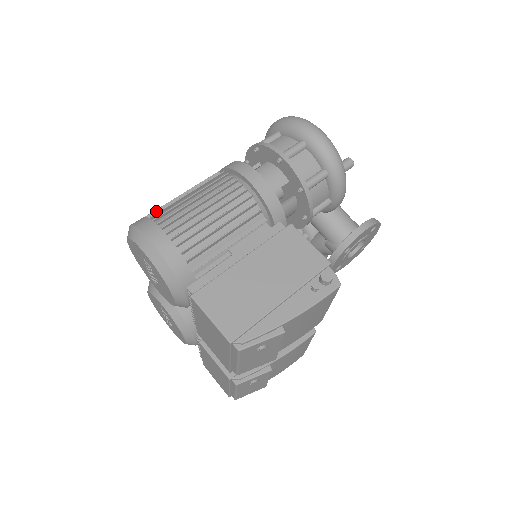
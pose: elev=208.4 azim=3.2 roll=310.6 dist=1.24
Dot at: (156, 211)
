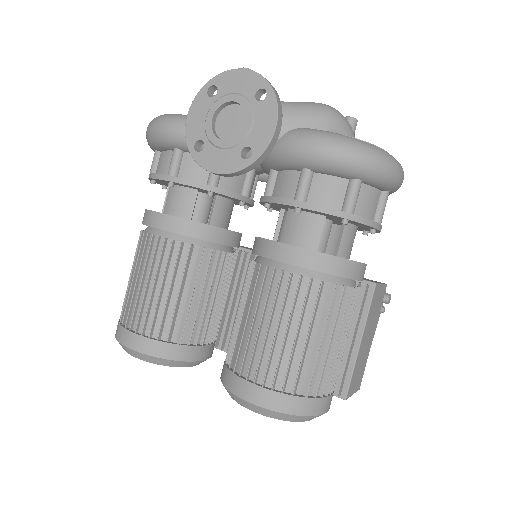
Dot at: (298, 380)
